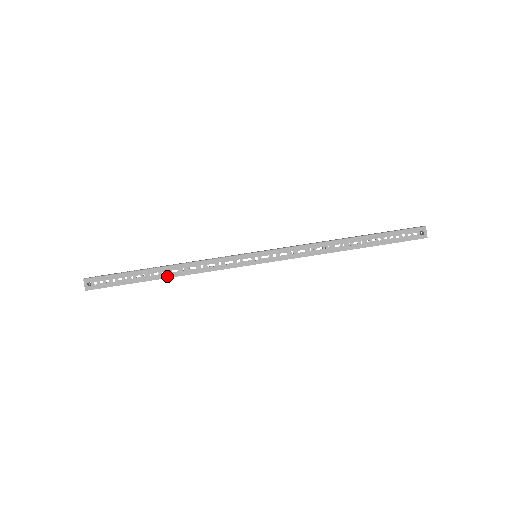
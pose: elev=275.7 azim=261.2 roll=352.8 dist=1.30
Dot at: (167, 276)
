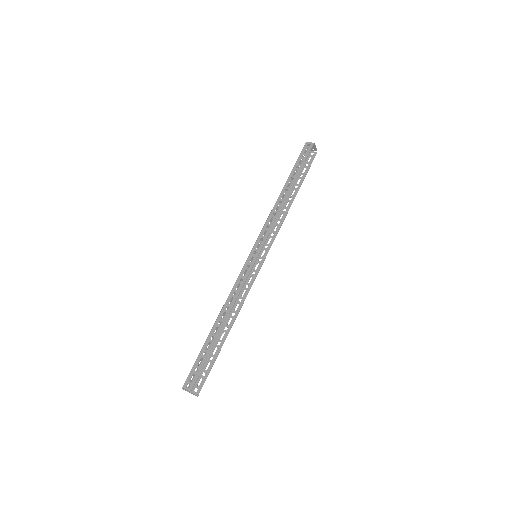
Dot at: (223, 322)
